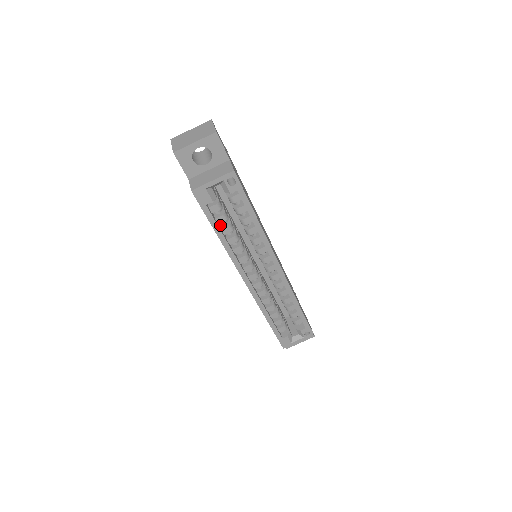
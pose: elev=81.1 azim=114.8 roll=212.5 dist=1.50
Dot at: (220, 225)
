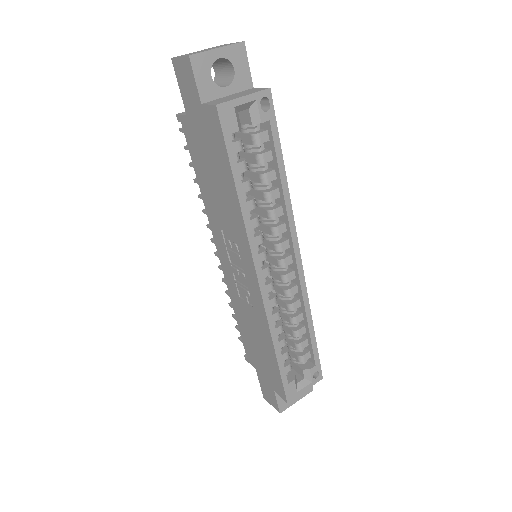
Dot at: occluded
